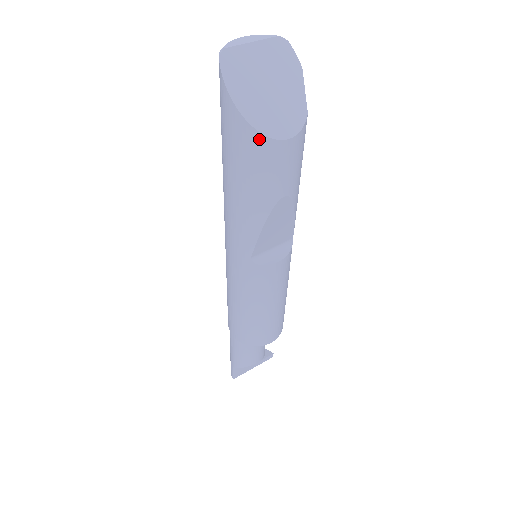
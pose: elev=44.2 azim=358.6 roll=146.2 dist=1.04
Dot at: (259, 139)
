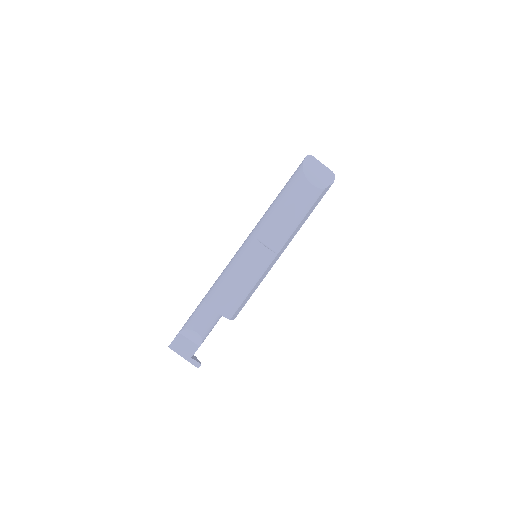
Dot at: (302, 176)
